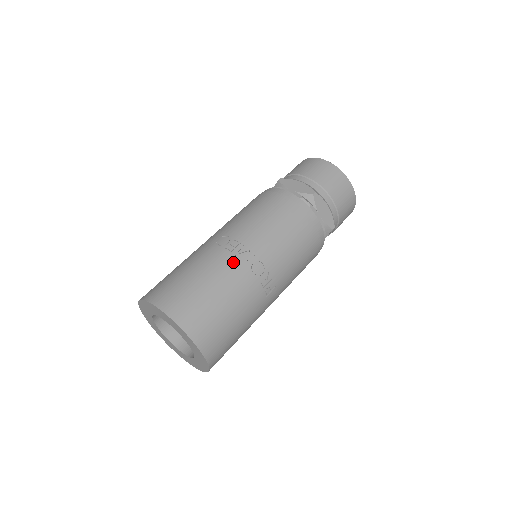
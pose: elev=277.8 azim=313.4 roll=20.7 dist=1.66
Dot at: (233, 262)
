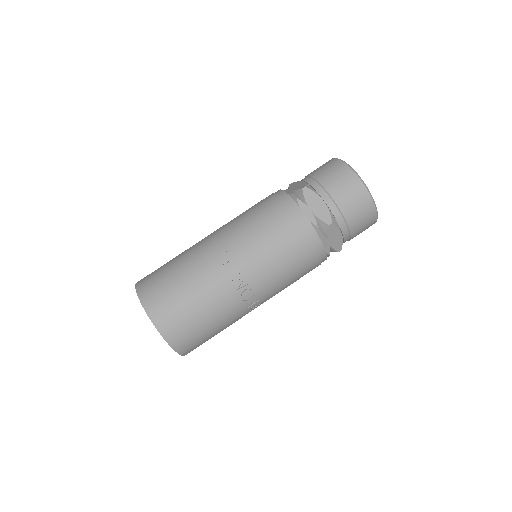
Dot at: (226, 287)
